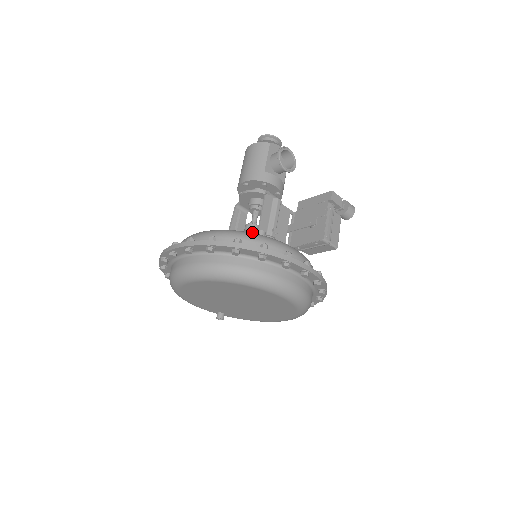
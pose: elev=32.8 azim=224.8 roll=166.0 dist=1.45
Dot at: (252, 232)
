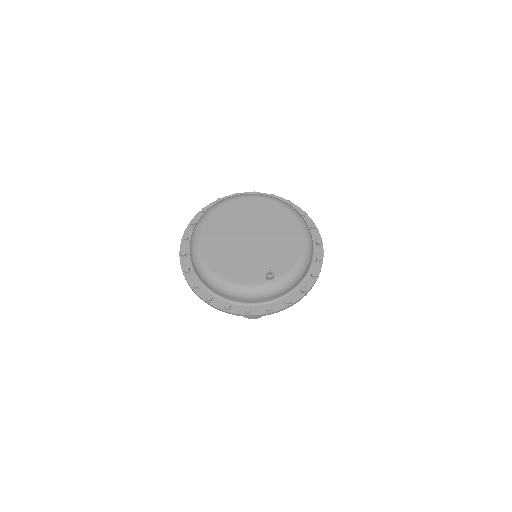
Dot at: occluded
